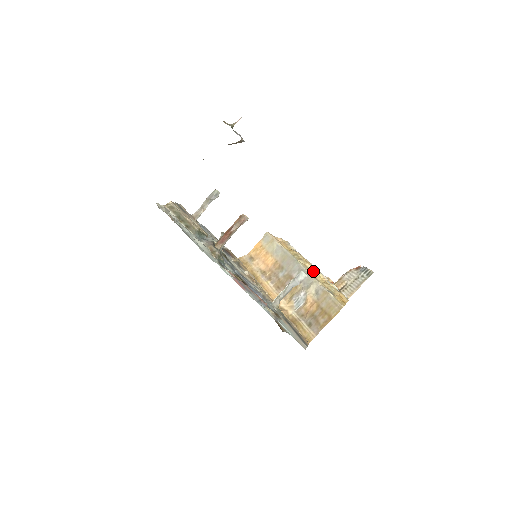
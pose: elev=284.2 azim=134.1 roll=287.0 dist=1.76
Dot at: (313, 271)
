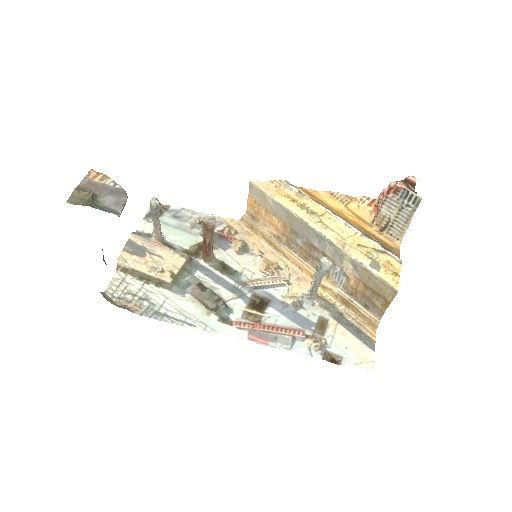
Dot at: (336, 230)
